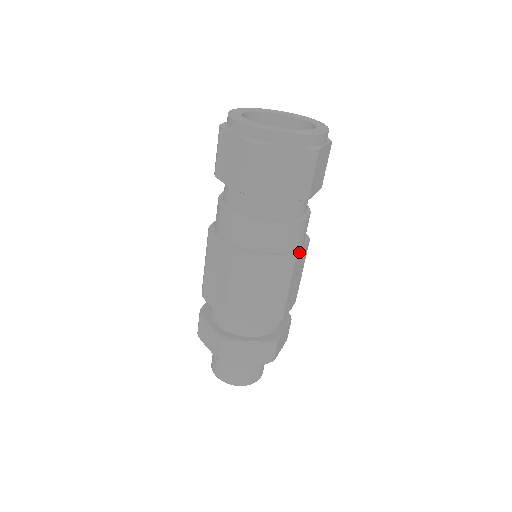
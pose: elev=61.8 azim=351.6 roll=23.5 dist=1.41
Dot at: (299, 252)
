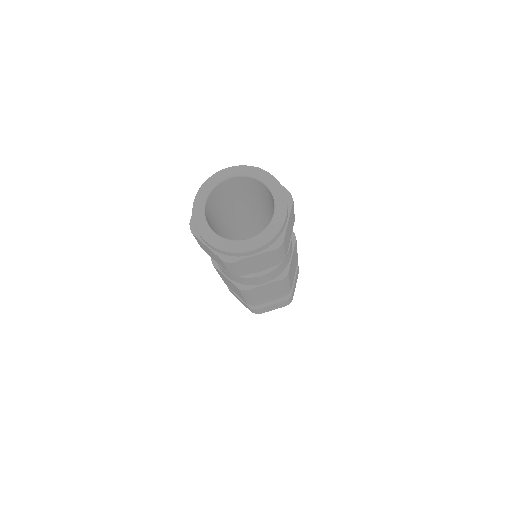
Dot at: (254, 288)
